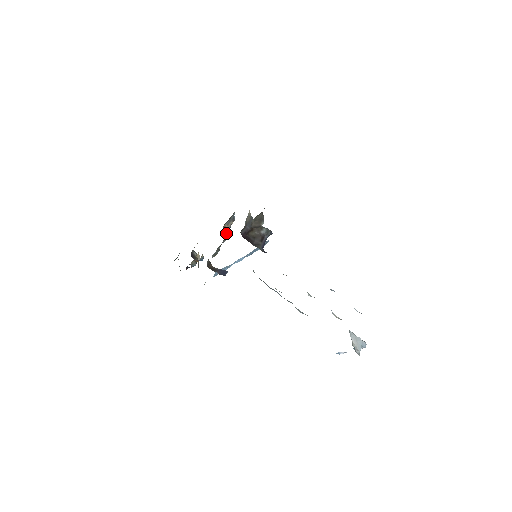
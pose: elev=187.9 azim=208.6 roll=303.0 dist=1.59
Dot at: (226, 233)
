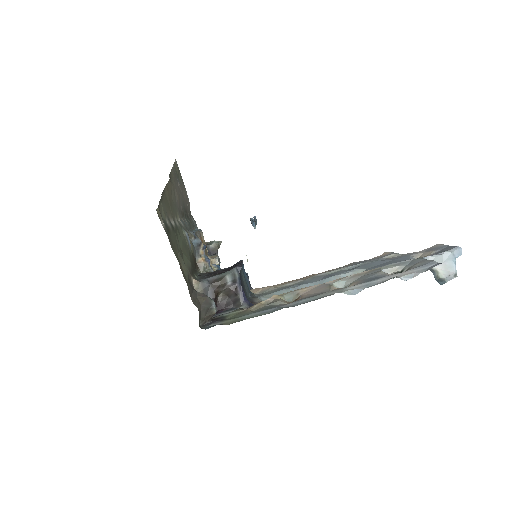
Dot at: (207, 265)
